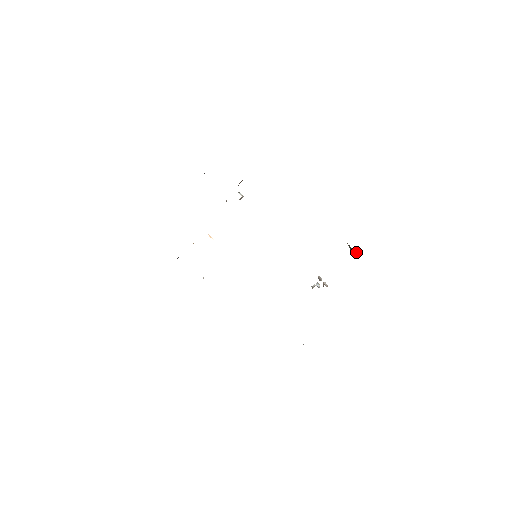
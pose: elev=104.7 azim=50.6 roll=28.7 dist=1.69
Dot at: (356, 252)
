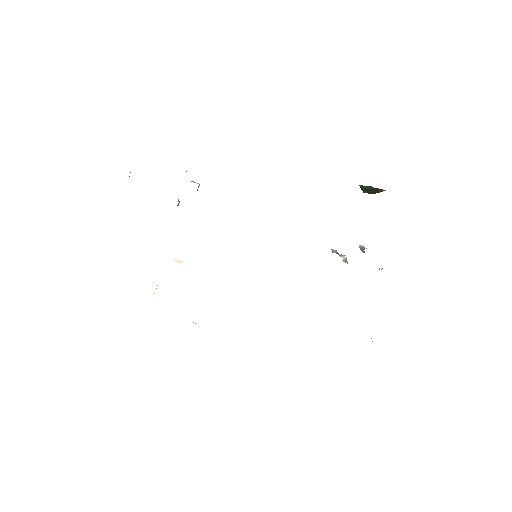
Dot at: (376, 190)
